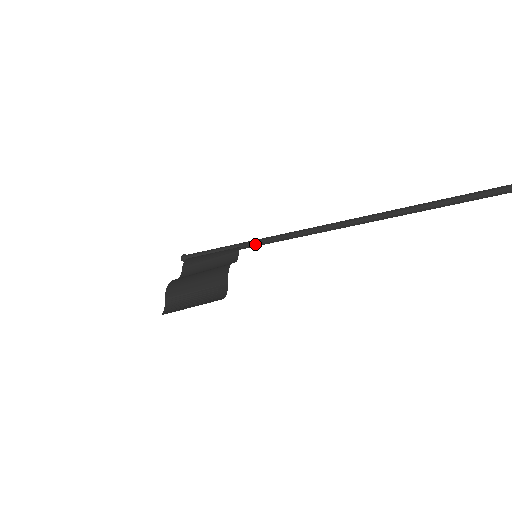
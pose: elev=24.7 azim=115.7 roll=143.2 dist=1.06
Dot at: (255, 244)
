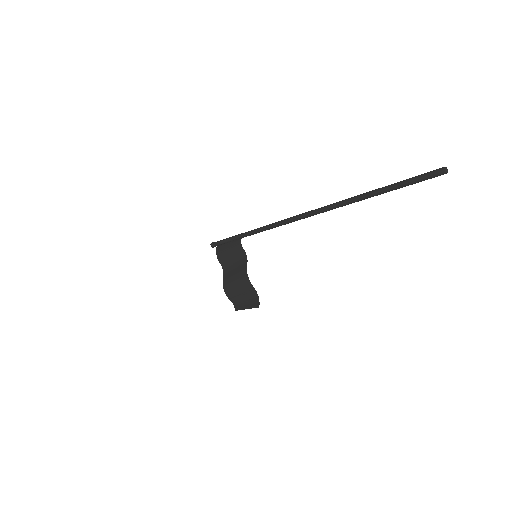
Dot at: occluded
